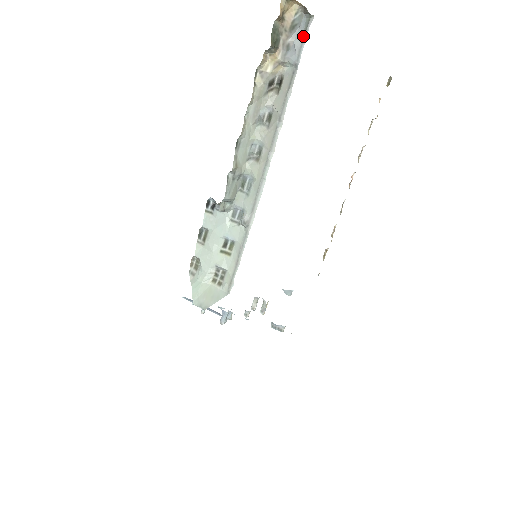
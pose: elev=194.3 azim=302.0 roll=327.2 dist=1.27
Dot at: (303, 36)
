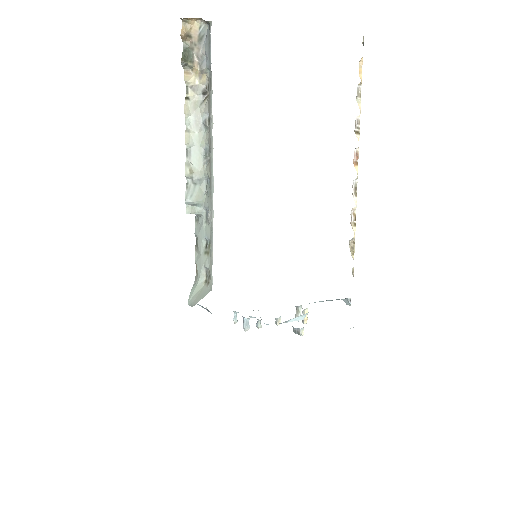
Dot at: (209, 42)
